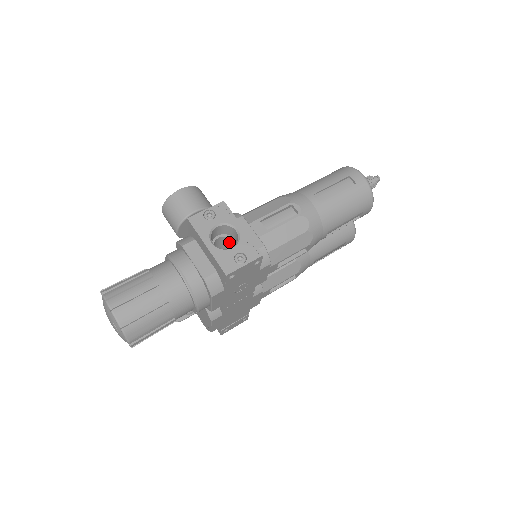
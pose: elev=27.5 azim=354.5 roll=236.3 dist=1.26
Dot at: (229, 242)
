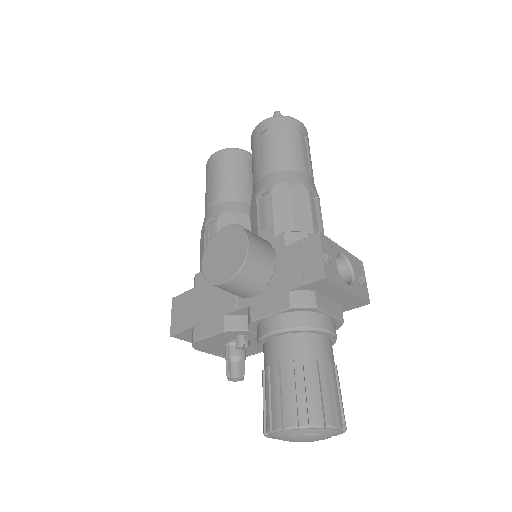
Dot at: occluded
